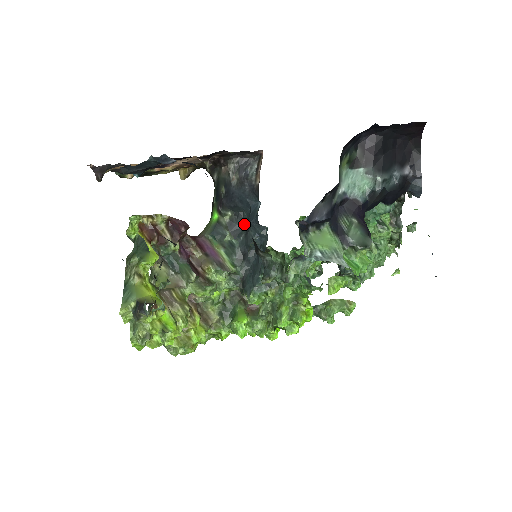
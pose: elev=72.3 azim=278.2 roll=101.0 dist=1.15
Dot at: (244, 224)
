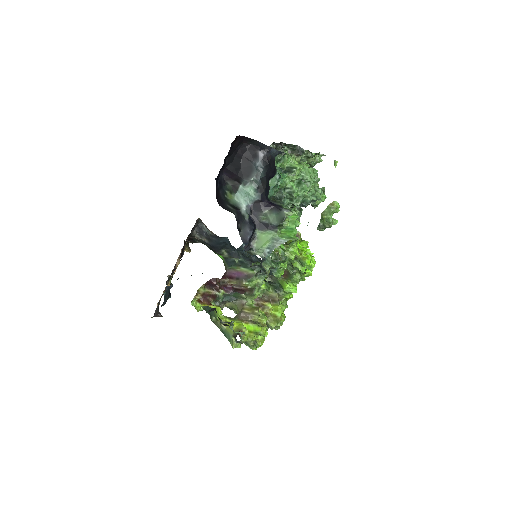
Dot at: occluded
